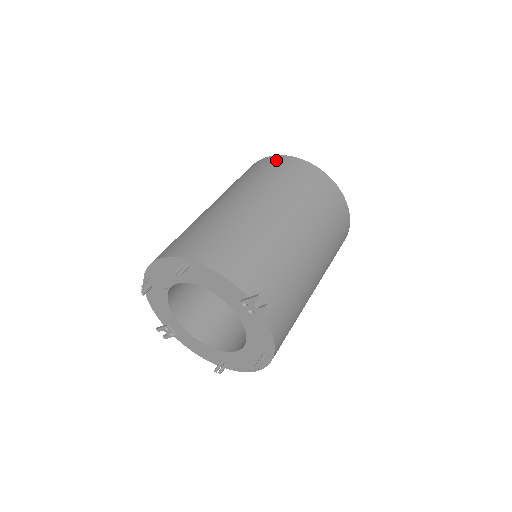
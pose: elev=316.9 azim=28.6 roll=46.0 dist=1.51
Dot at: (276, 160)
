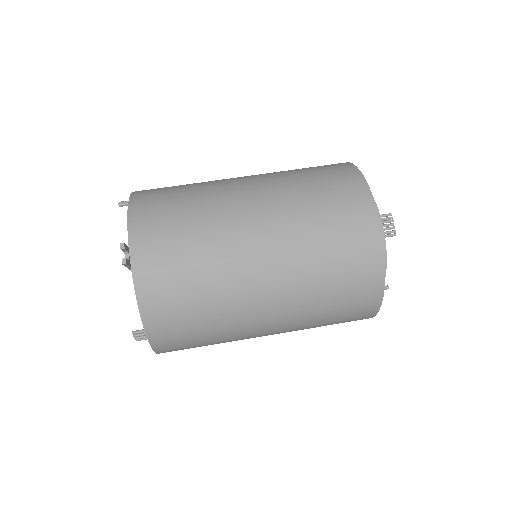
Dot at: (336, 164)
